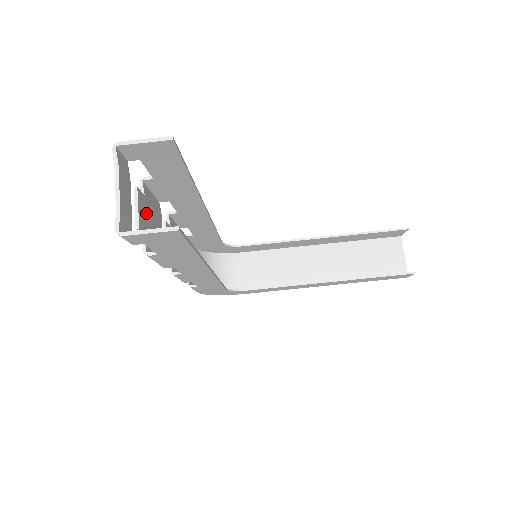
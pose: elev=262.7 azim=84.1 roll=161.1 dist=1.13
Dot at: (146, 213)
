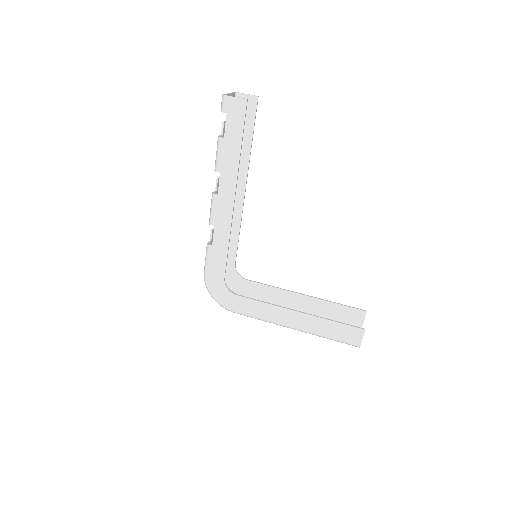
Dot at: occluded
